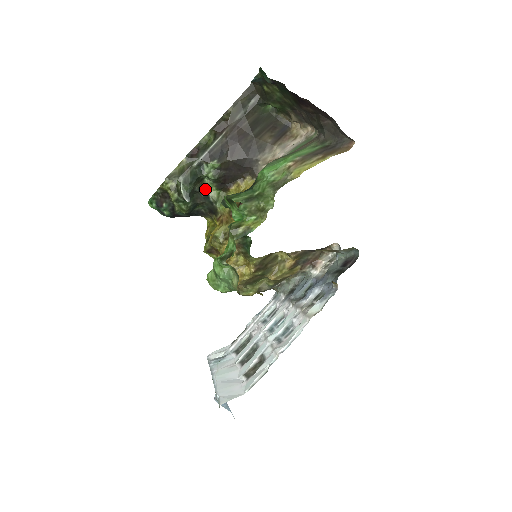
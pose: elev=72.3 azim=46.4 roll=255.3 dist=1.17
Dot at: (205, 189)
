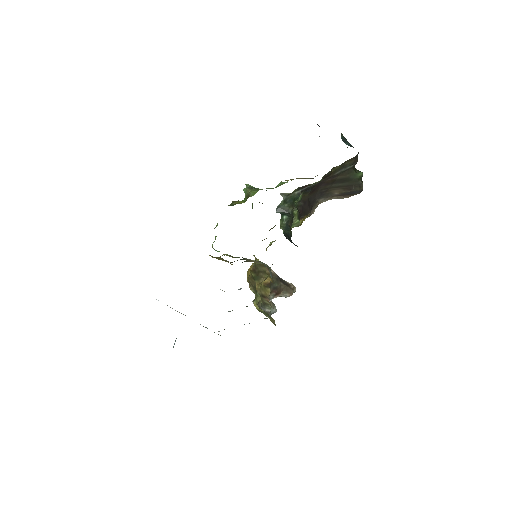
Dot at: (295, 215)
